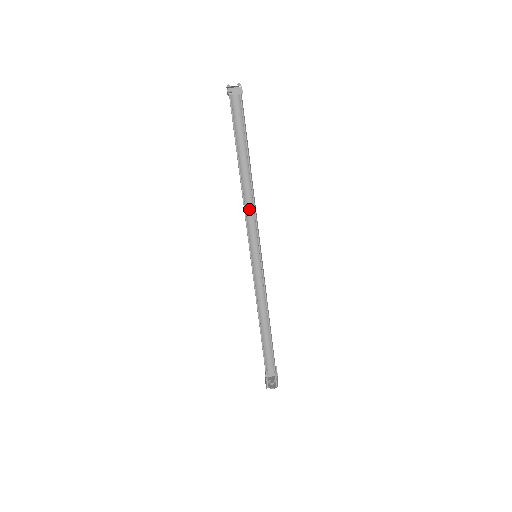
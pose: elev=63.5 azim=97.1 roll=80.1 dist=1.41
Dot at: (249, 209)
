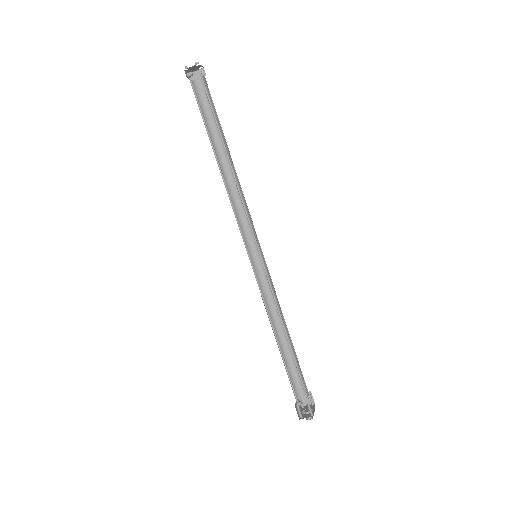
Dot at: (238, 203)
